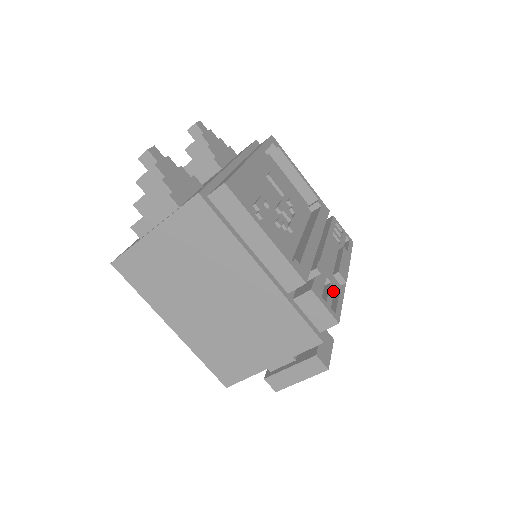
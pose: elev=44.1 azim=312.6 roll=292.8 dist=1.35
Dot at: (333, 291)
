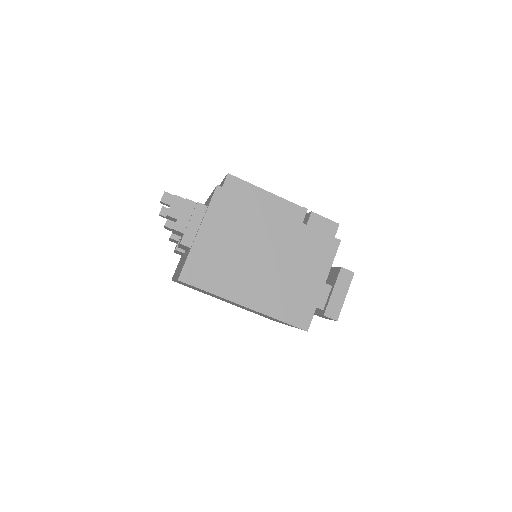
Dot at: occluded
